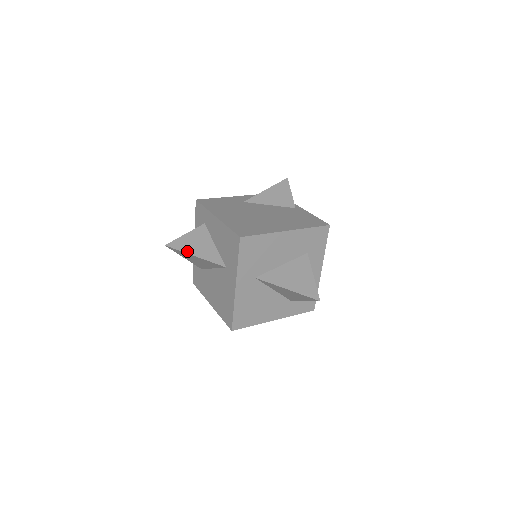
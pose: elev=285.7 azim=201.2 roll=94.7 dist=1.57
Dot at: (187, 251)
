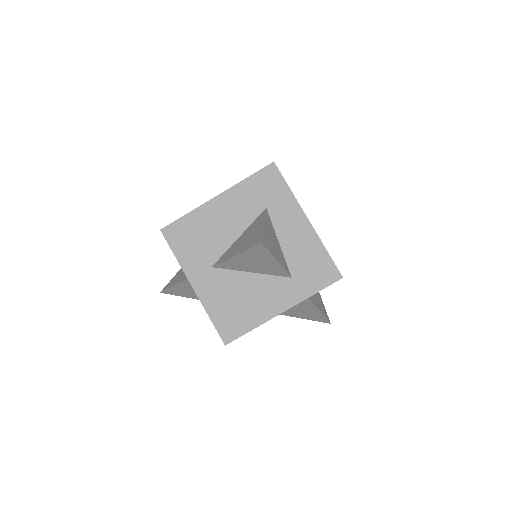
Dot at: (172, 285)
